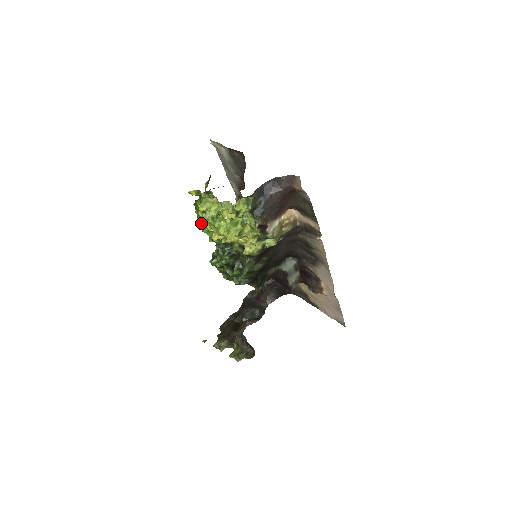
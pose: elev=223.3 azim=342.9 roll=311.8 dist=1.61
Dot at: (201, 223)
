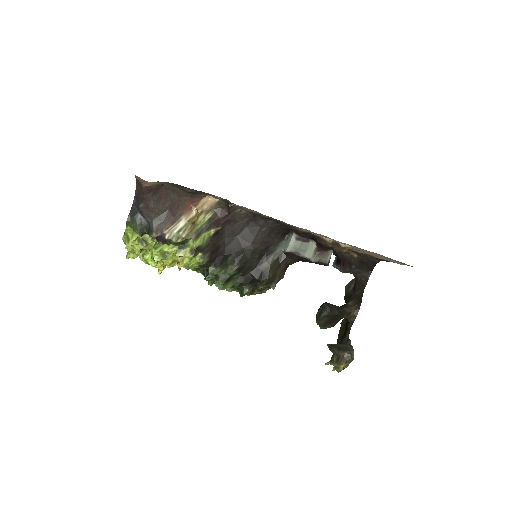
Dot at: occluded
